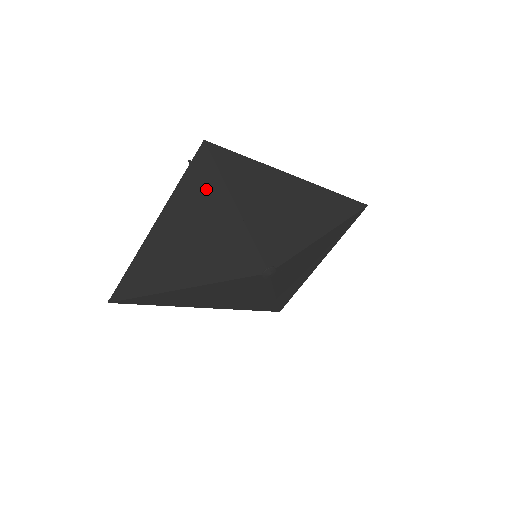
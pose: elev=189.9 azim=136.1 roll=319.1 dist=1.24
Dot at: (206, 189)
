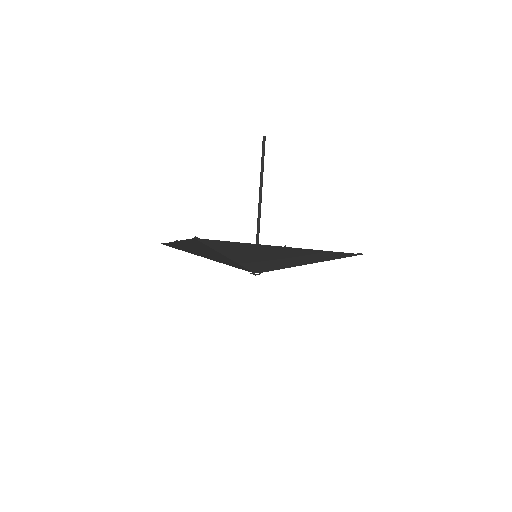
Dot at: (203, 246)
